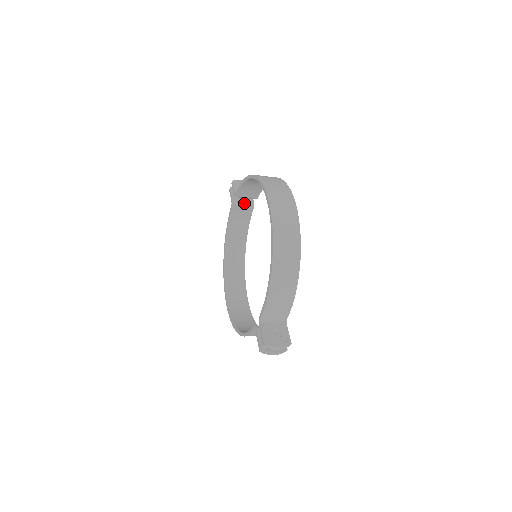
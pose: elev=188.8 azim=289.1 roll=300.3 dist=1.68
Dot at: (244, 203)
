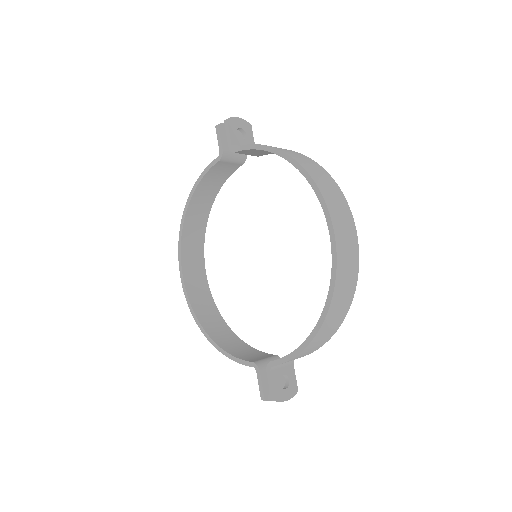
Dot at: (236, 156)
